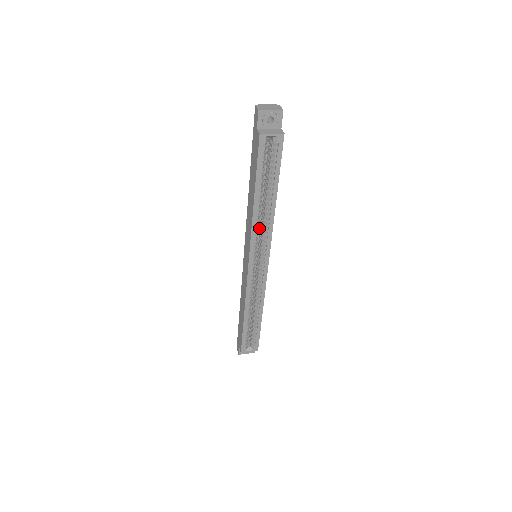
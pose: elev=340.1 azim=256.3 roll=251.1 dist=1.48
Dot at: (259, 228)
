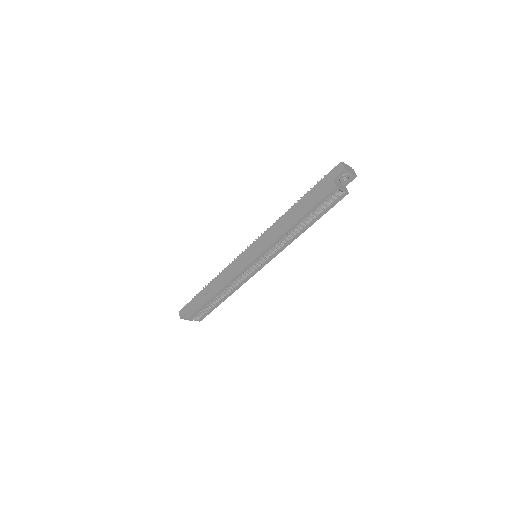
Dot at: occluded
